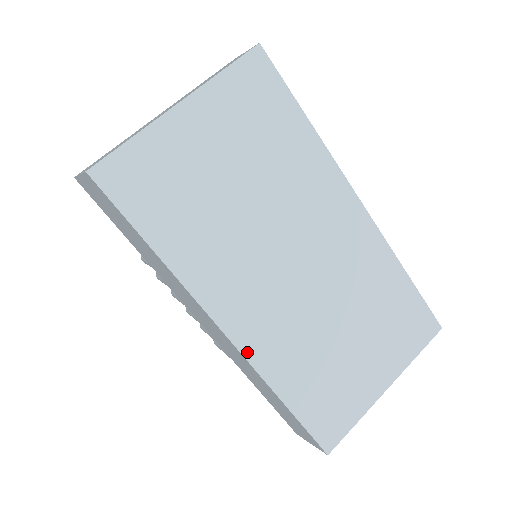
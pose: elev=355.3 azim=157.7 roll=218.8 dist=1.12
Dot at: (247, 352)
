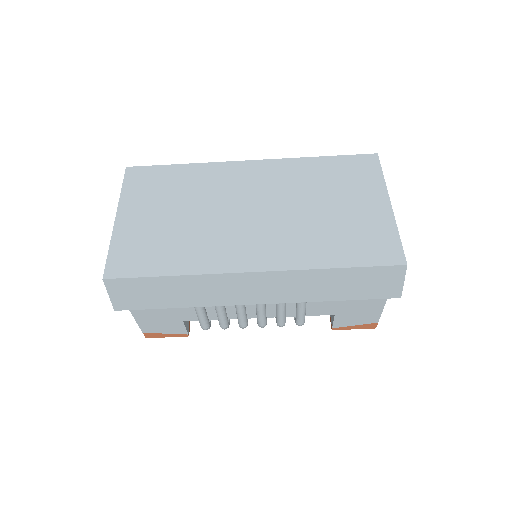
Dot at: (280, 267)
